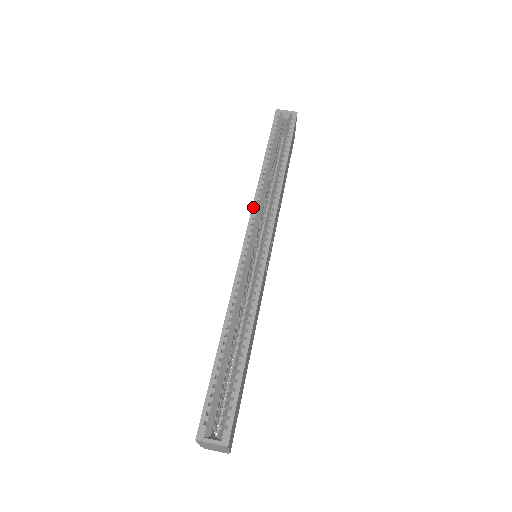
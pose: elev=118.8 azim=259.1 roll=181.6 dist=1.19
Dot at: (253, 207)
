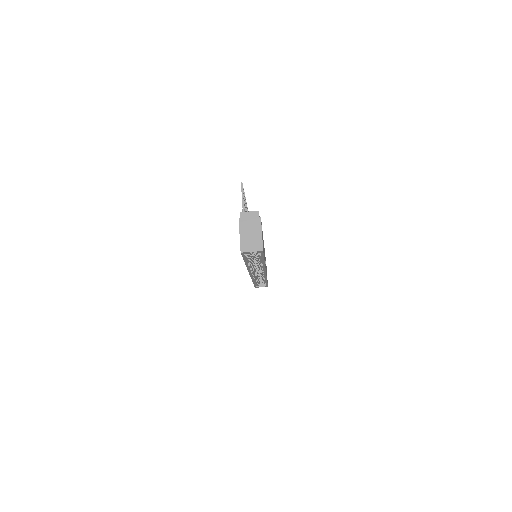
Dot at: (249, 271)
